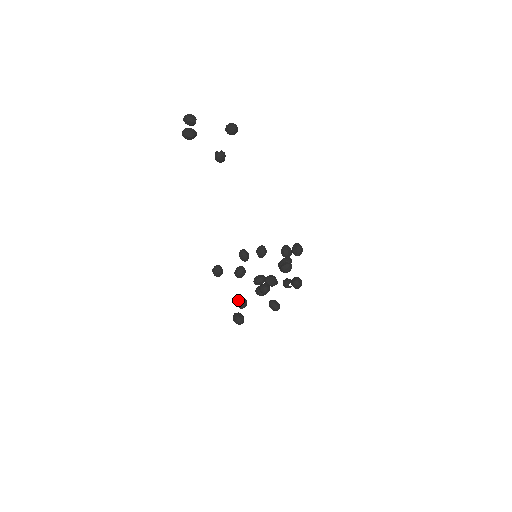
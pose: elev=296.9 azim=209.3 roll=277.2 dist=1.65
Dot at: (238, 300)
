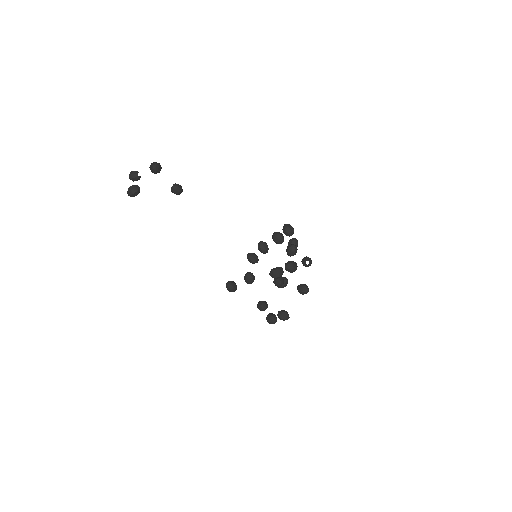
Dot at: (257, 305)
